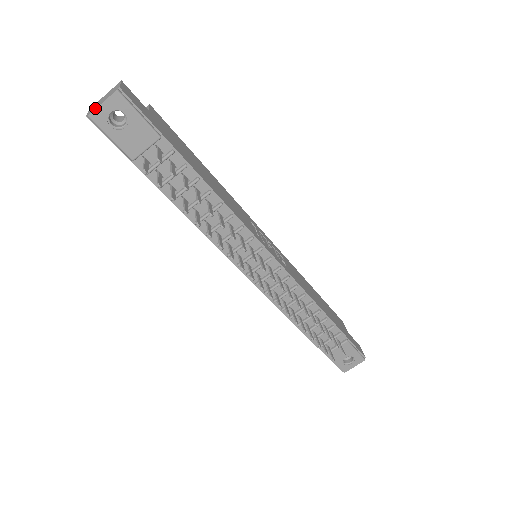
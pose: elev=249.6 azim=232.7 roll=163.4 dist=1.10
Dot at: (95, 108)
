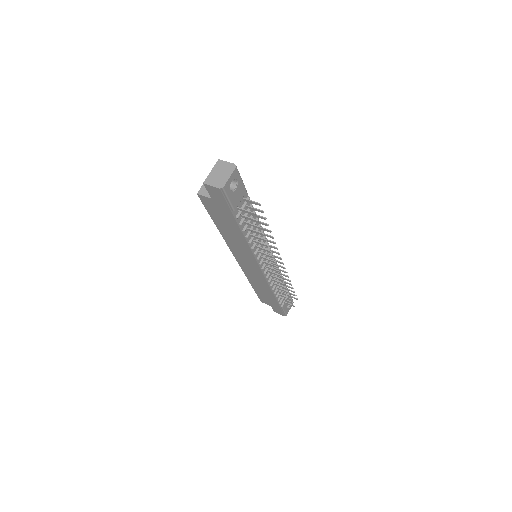
Dot at: (225, 181)
